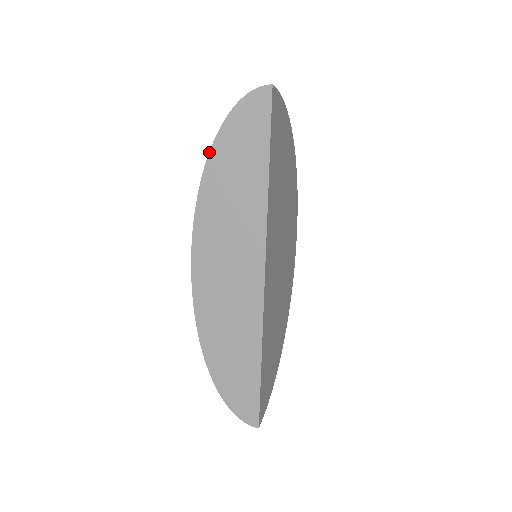
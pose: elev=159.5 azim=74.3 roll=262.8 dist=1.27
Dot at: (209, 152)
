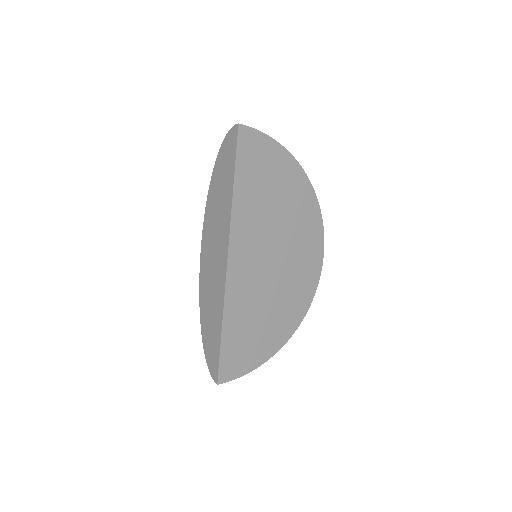
Dot at: (212, 172)
